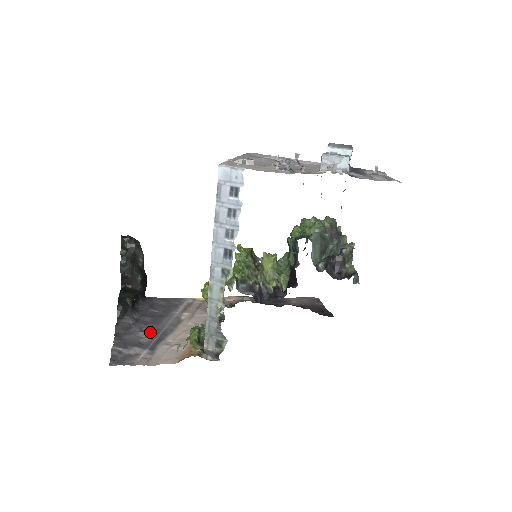
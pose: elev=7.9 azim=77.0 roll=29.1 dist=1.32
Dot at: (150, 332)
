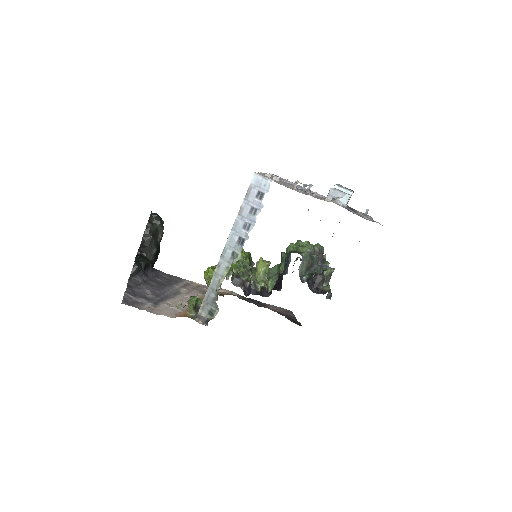
Dot at: (155, 292)
